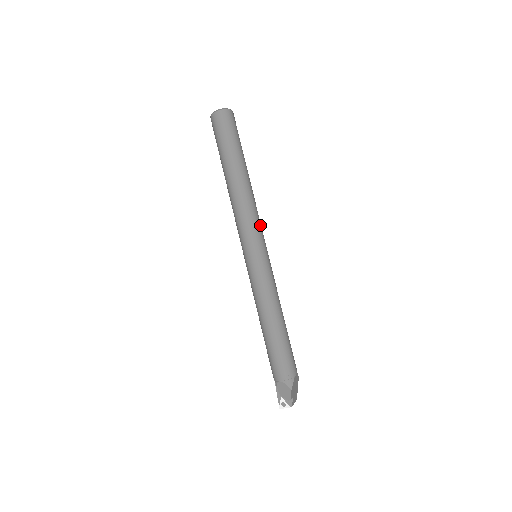
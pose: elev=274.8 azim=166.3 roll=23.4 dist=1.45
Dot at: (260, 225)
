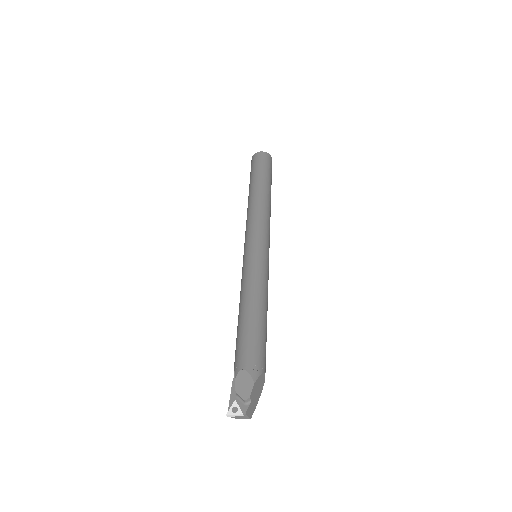
Dot at: (269, 233)
